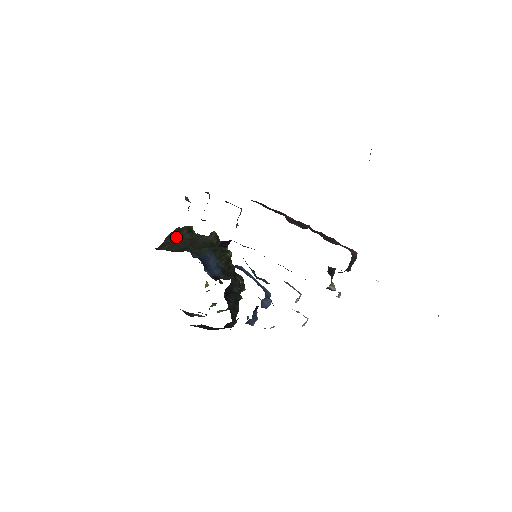
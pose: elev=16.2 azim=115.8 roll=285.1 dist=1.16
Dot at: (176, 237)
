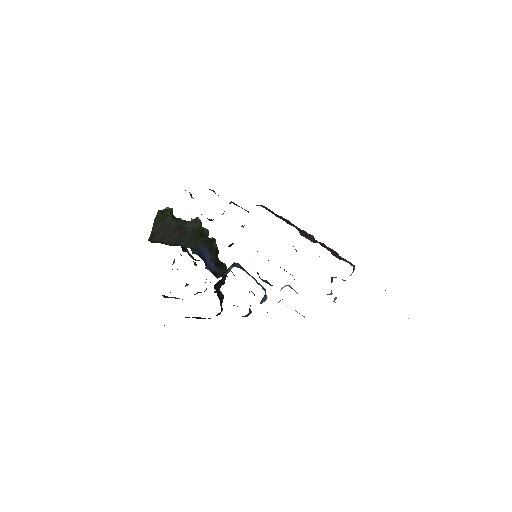
Dot at: (163, 225)
